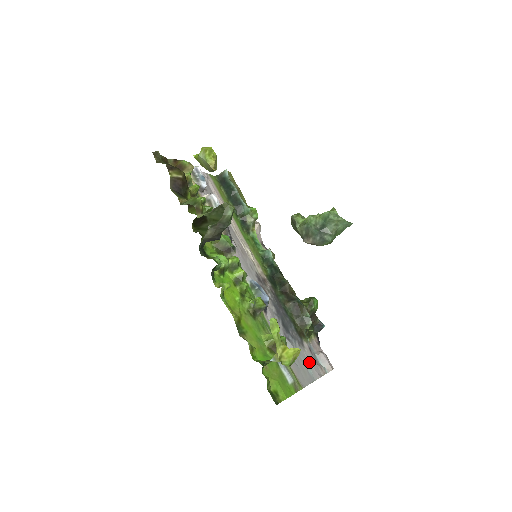
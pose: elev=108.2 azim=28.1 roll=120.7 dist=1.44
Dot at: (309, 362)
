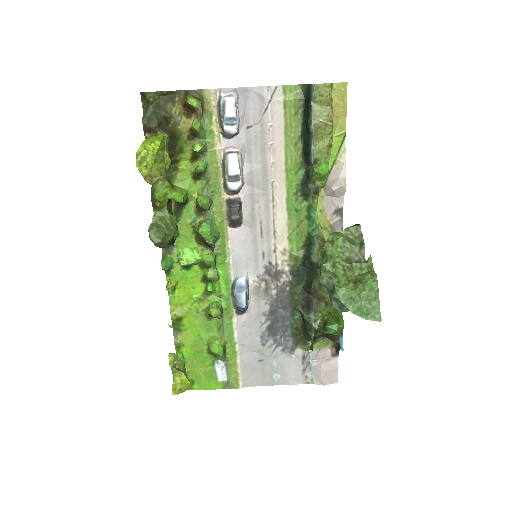
Dot at: (285, 368)
